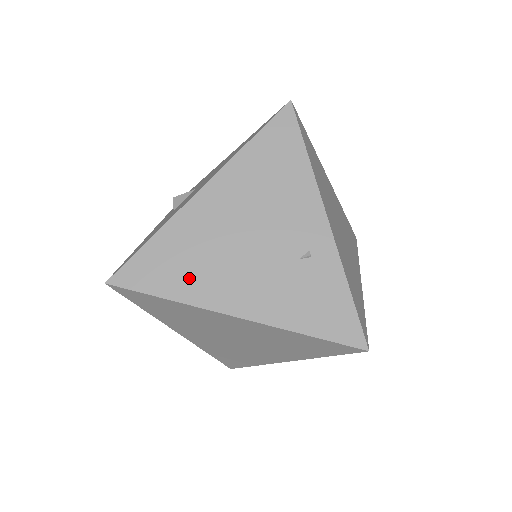
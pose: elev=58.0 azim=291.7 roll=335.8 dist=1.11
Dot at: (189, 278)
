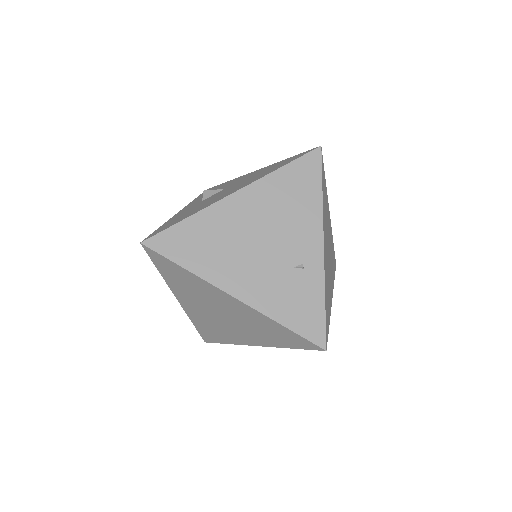
Dot at: (207, 258)
